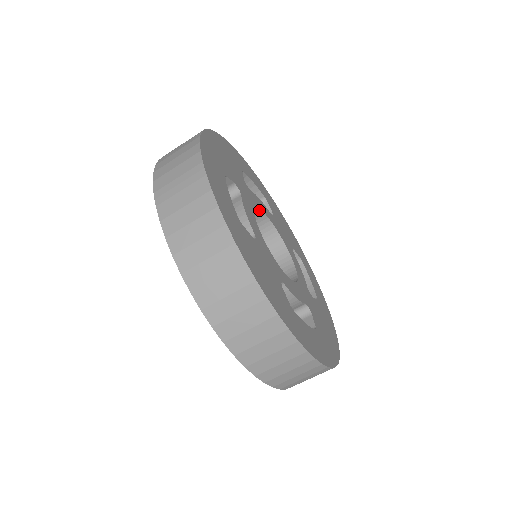
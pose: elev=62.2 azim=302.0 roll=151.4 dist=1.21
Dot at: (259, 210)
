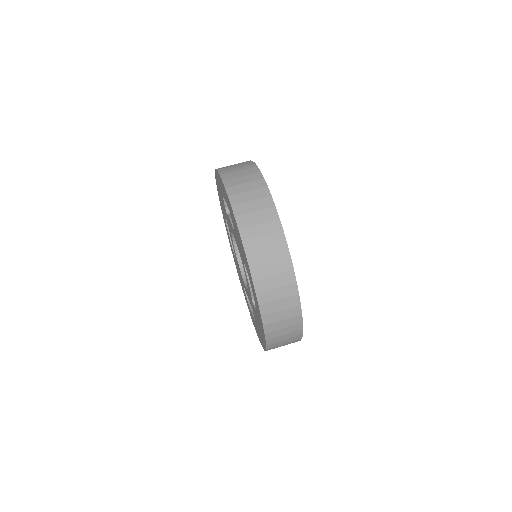
Dot at: occluded
